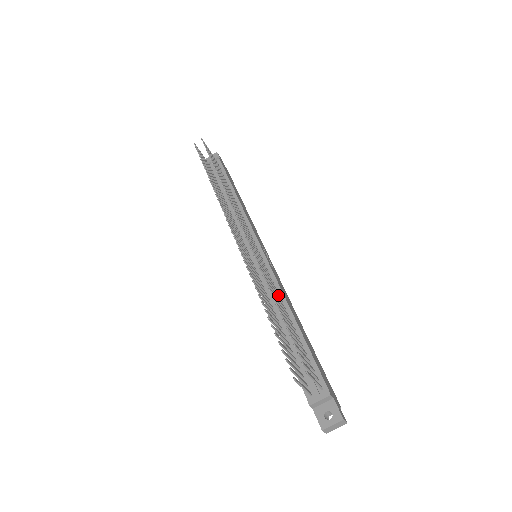
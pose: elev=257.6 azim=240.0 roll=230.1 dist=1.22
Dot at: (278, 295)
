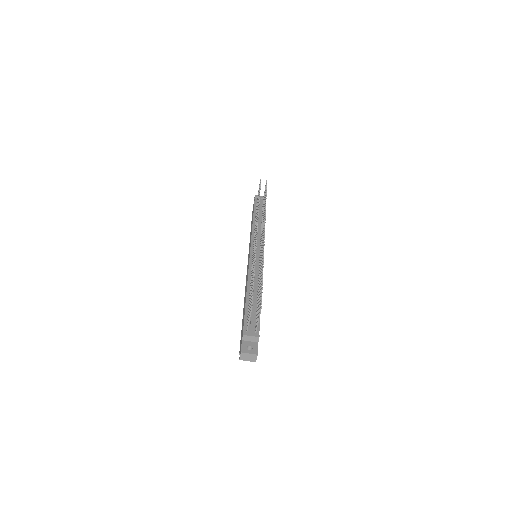
Dot at: occluded
